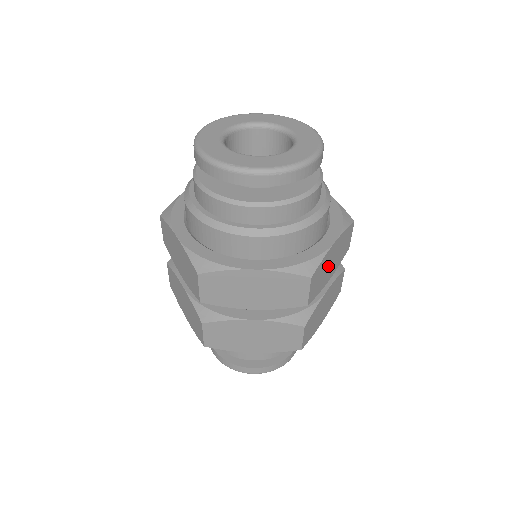
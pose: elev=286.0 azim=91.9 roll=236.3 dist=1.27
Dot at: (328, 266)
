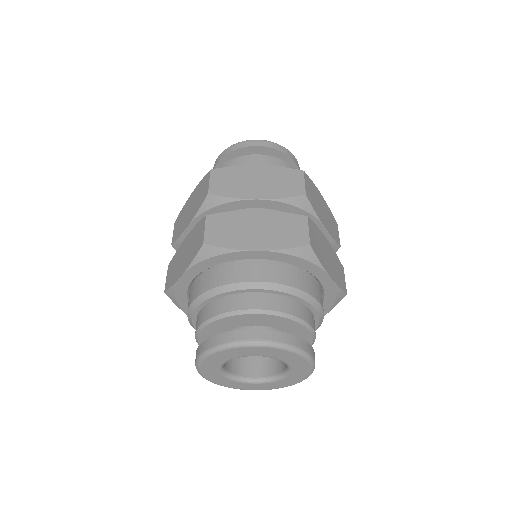
Dot at: occluded
